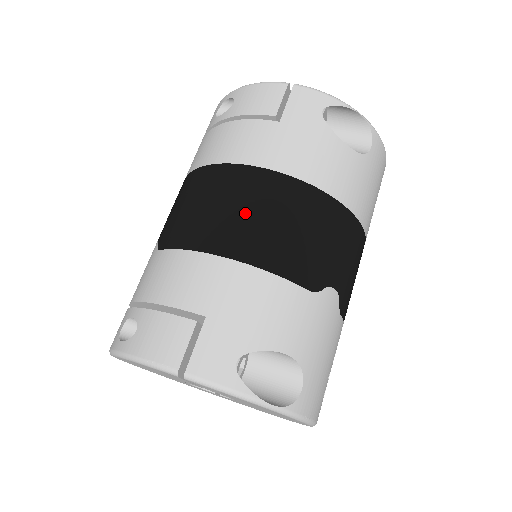
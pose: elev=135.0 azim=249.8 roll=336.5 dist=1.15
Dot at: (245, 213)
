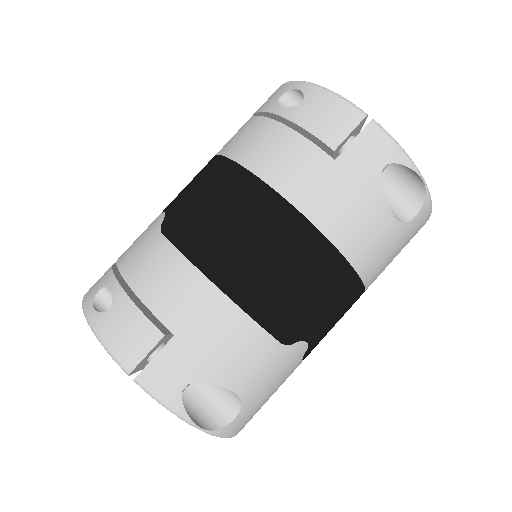
Dot at: (254, 248)
